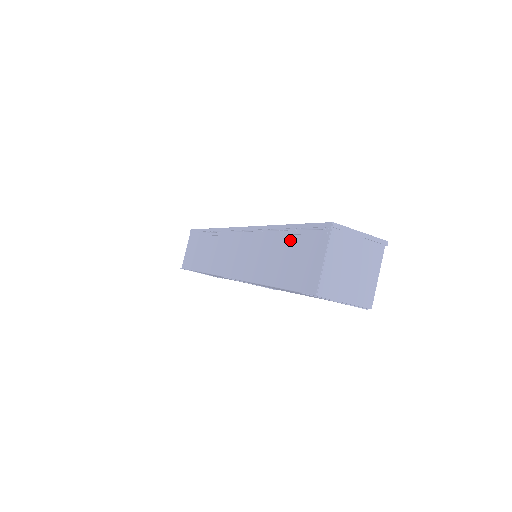
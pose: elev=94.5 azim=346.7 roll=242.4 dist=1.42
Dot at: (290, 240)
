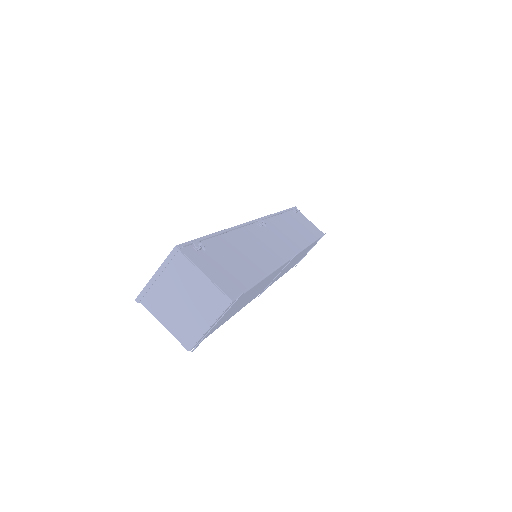
Dot at: occluded
